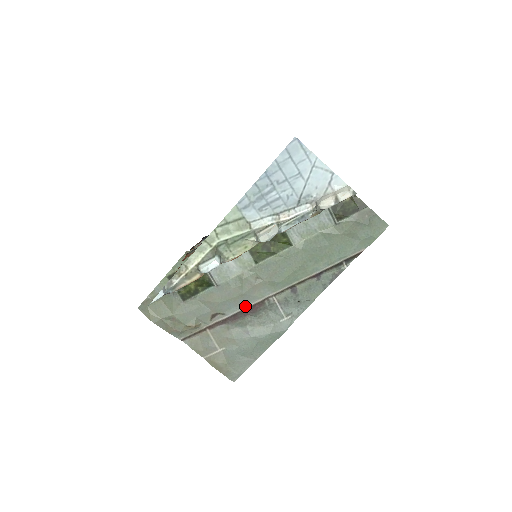
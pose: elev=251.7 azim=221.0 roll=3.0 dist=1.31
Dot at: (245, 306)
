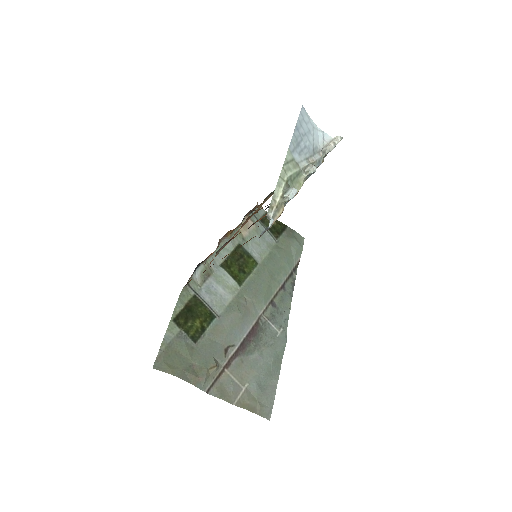
Dot at: (247, 331)
